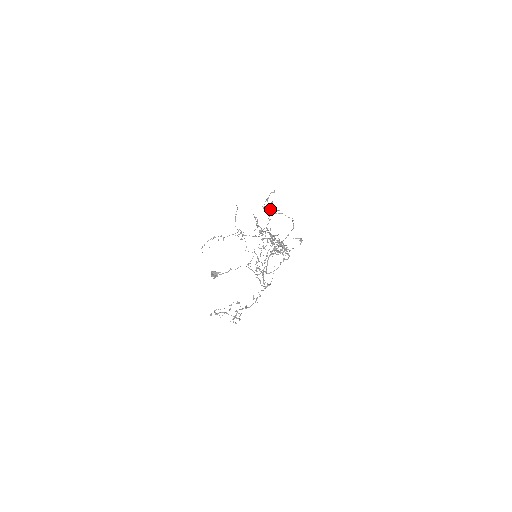
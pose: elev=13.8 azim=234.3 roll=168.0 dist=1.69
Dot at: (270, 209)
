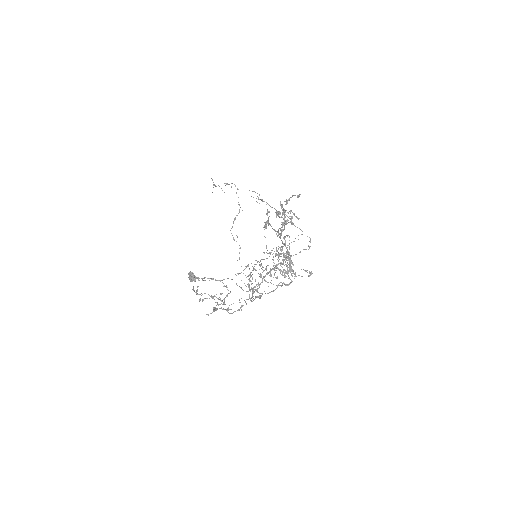
Dot at: (284, 221)
